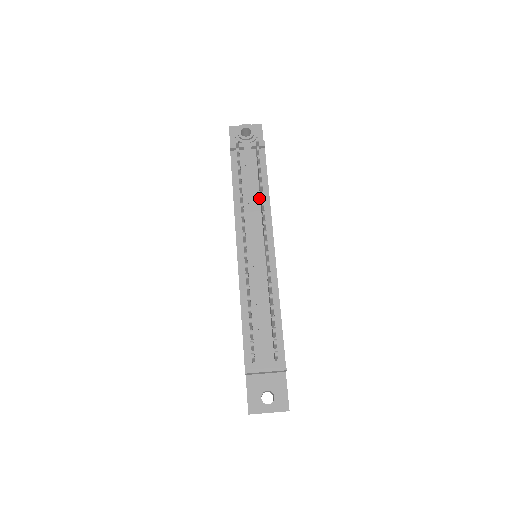
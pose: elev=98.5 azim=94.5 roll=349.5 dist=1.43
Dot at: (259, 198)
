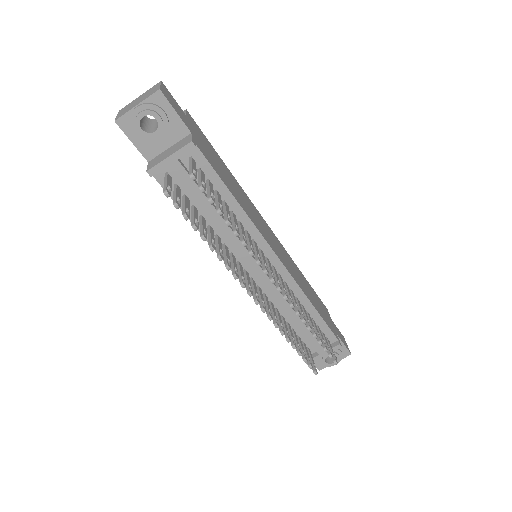
Dot at: occluded
